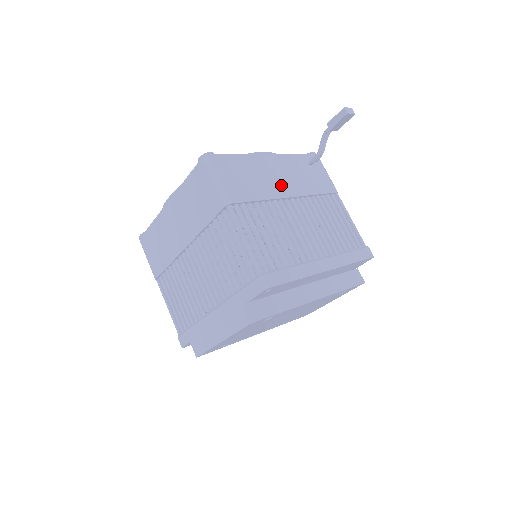
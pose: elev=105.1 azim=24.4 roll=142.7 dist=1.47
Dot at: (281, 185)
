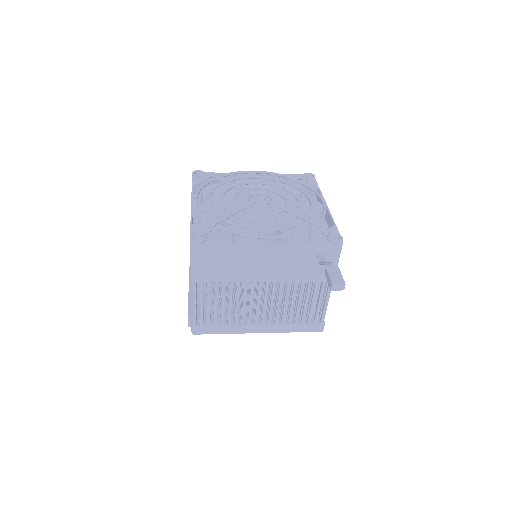
Dot at: (261, 272)
